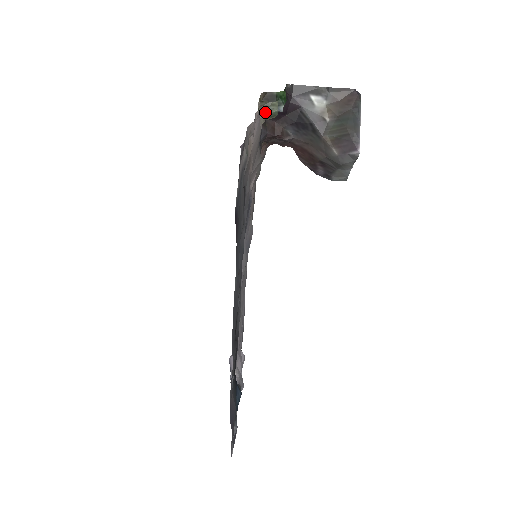
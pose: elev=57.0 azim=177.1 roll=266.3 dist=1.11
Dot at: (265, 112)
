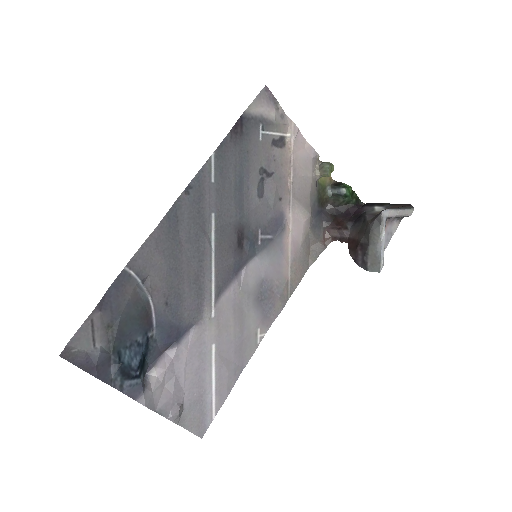
Dot at: (321, 166)
